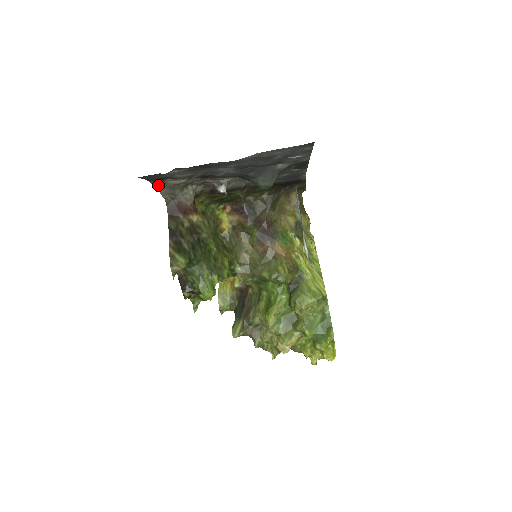
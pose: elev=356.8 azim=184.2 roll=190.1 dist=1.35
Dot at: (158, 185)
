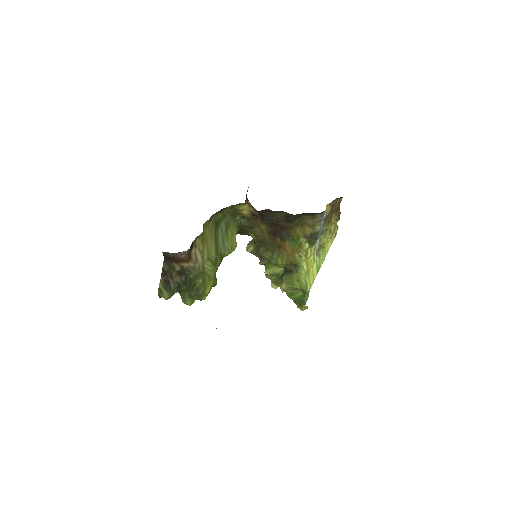
Dot at: occluded
